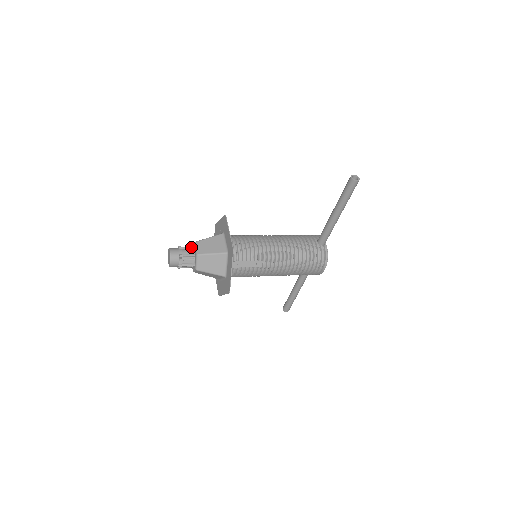
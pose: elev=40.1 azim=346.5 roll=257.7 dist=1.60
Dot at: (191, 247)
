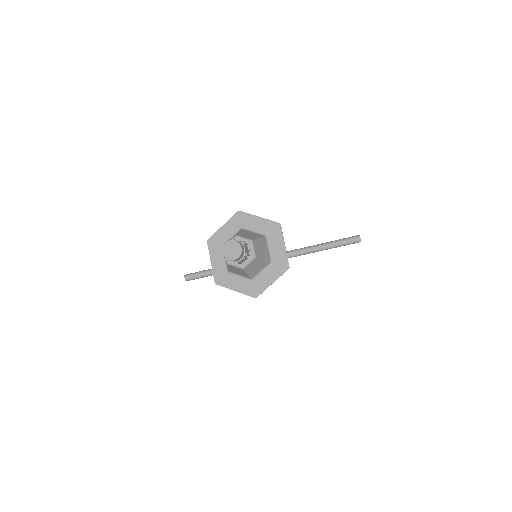
Dot at: (247, 244)
